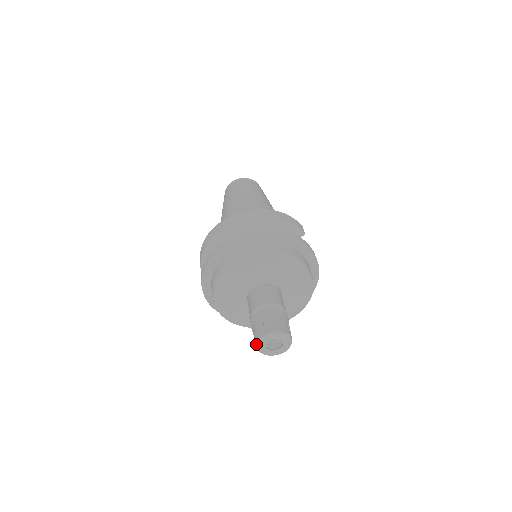
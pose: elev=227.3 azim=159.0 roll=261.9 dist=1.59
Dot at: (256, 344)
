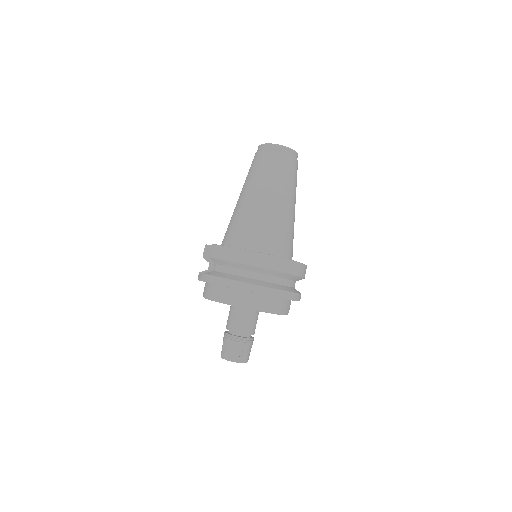
Dot at: occluded
